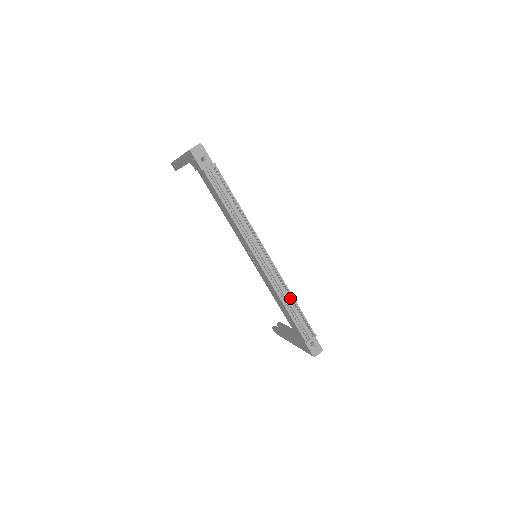
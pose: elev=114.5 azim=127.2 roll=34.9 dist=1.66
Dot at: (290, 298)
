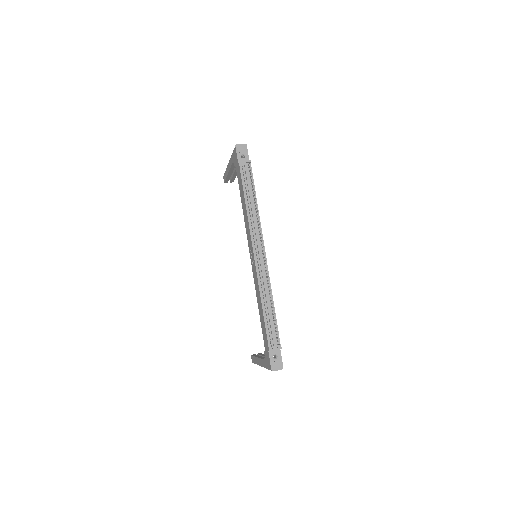
Dot at: (270, 300)
